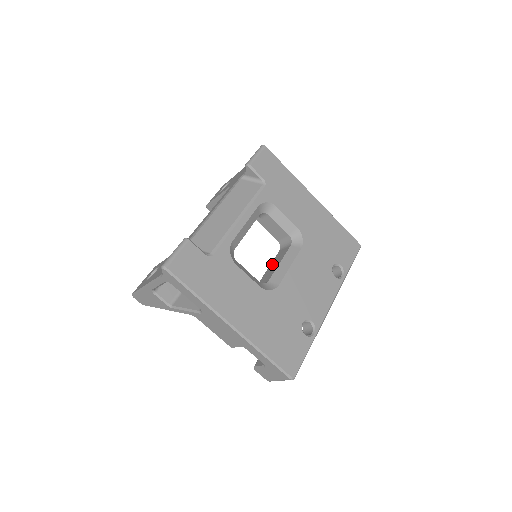
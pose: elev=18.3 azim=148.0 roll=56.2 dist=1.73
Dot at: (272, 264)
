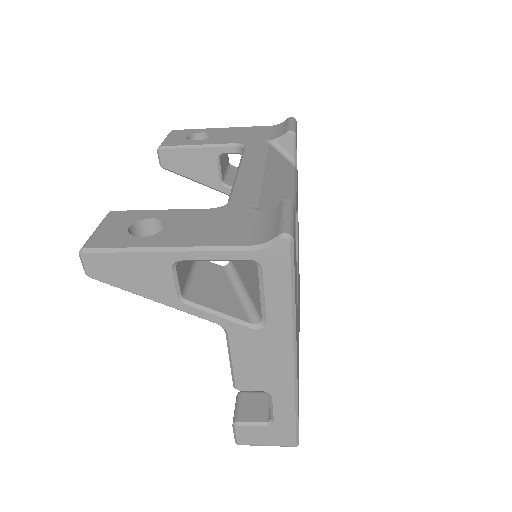
Dot at: occluded
